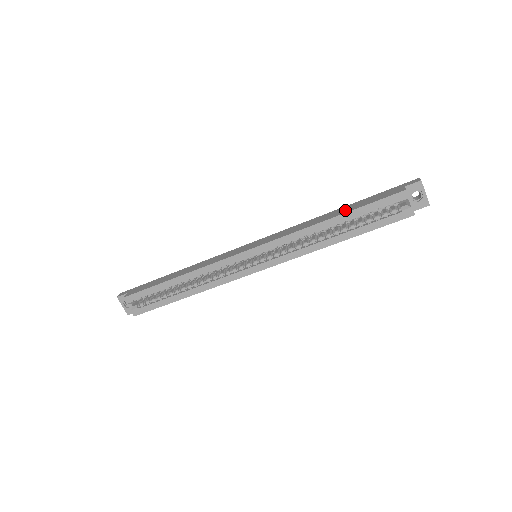
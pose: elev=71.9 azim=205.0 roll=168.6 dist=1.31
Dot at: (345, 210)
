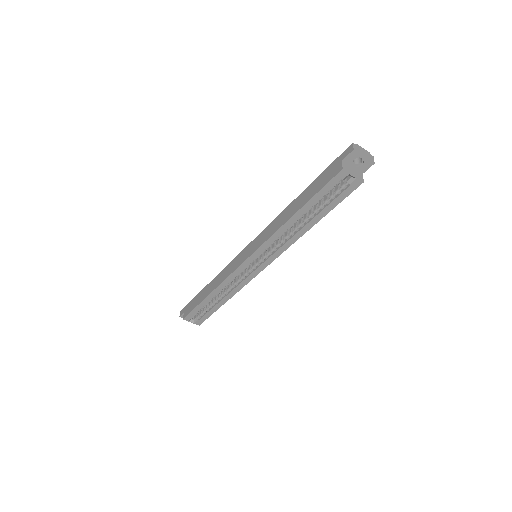
Dot at: (302, 201)
